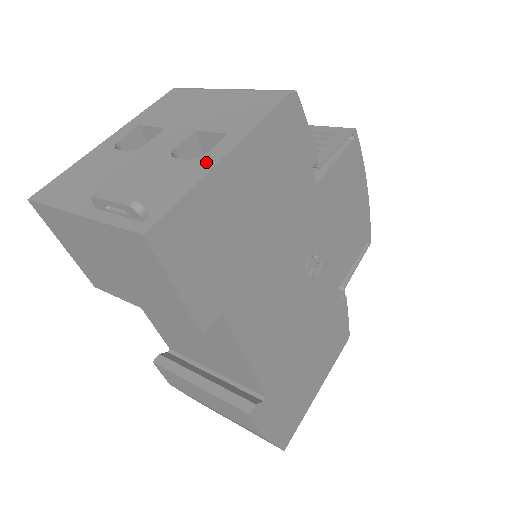
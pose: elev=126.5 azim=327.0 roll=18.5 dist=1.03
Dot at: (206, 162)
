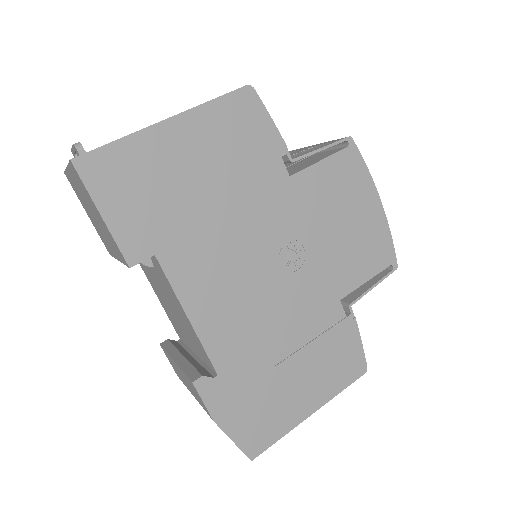
Dot at: (149, 127)
